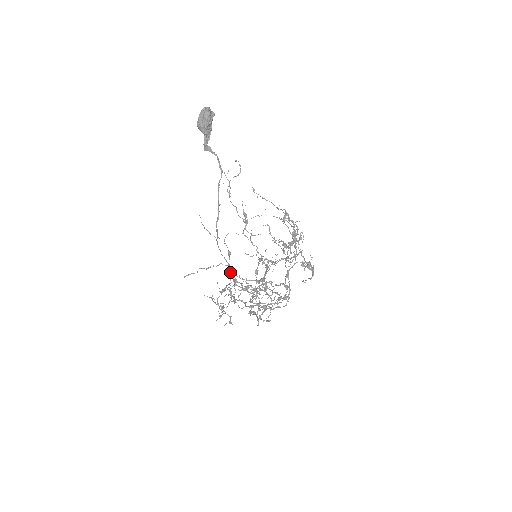
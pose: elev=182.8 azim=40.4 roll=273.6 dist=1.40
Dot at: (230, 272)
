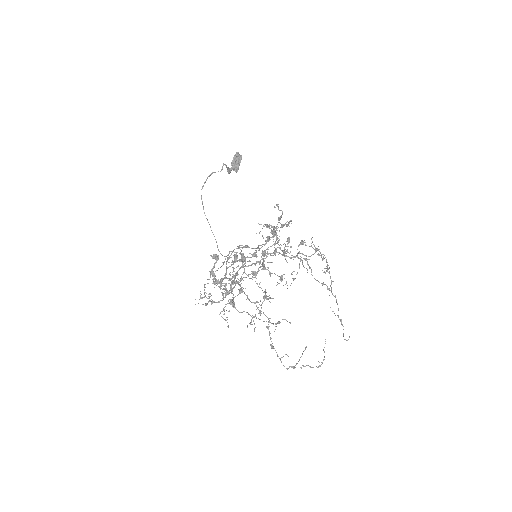
Dot at: (232, 272)
